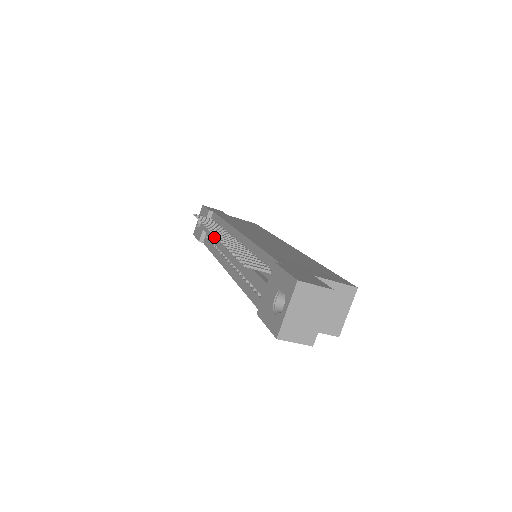
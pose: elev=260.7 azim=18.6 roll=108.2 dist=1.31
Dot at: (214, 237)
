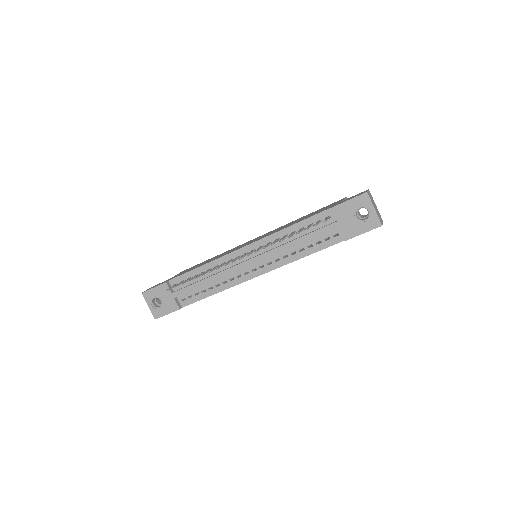
Dot at: (211, 280)
